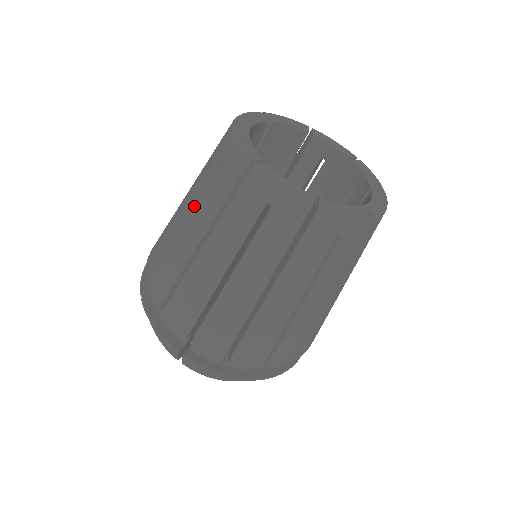
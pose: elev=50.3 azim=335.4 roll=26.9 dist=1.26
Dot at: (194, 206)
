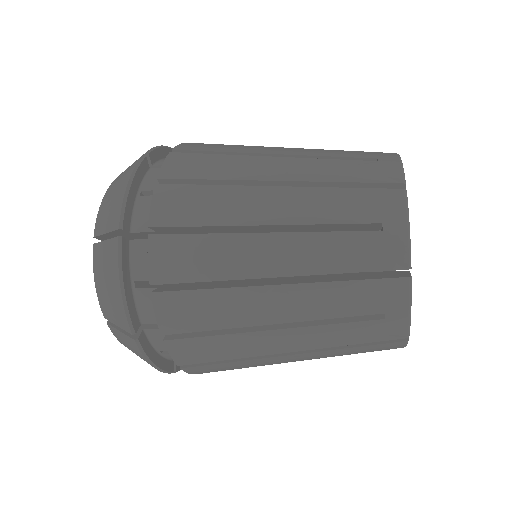
Dot at: (301, 319)
